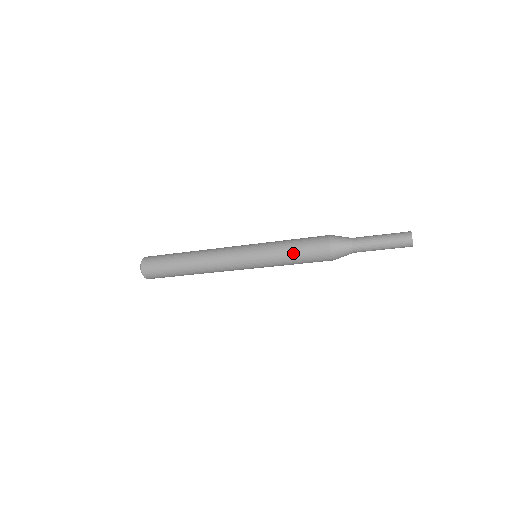
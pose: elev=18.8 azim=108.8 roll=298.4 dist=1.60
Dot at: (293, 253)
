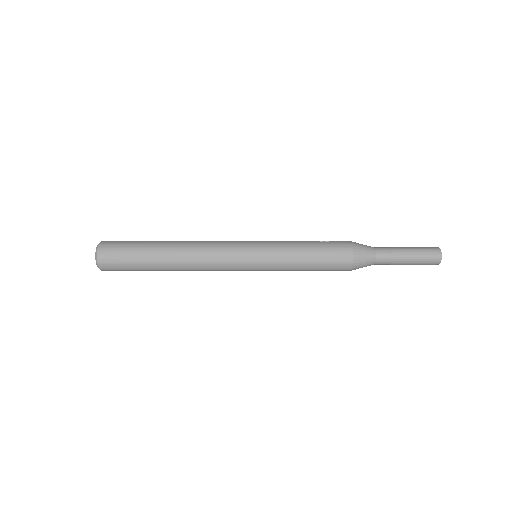
Dot at: occluded
